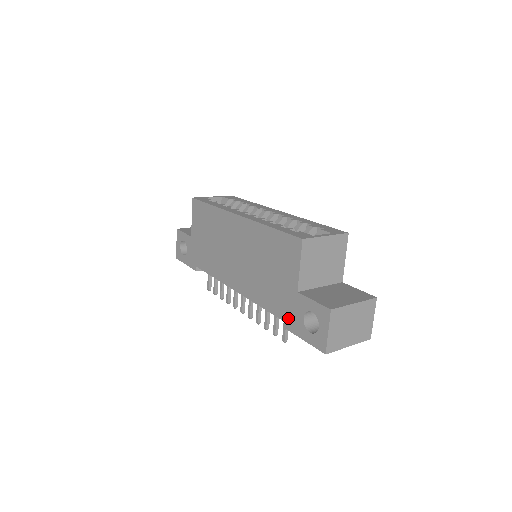
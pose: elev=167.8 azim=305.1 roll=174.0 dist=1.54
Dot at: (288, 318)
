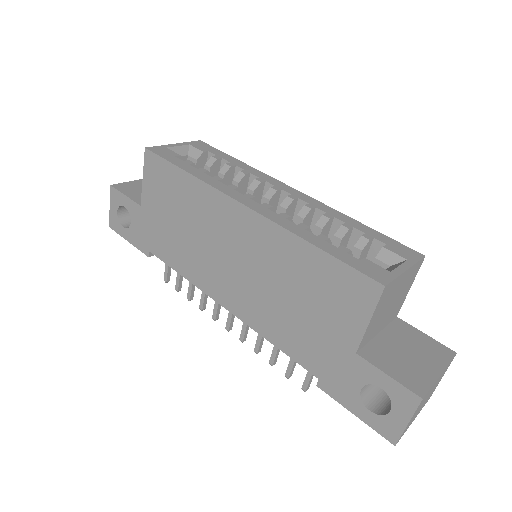
Dot at: (329, 379)
